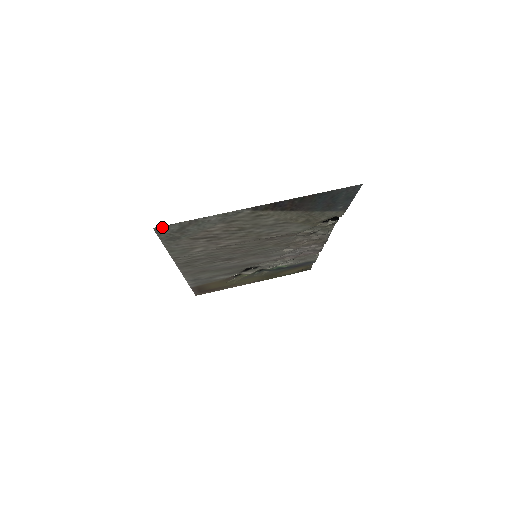
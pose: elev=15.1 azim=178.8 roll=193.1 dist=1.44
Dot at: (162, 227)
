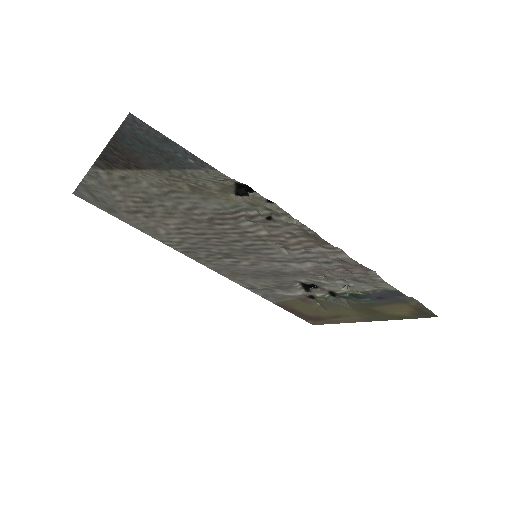
Dot at: (77, 193)
